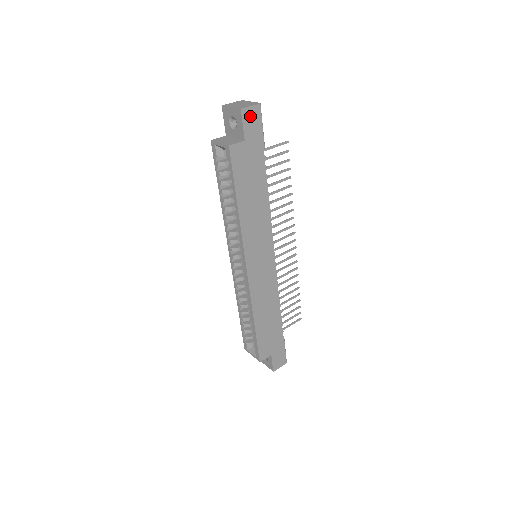
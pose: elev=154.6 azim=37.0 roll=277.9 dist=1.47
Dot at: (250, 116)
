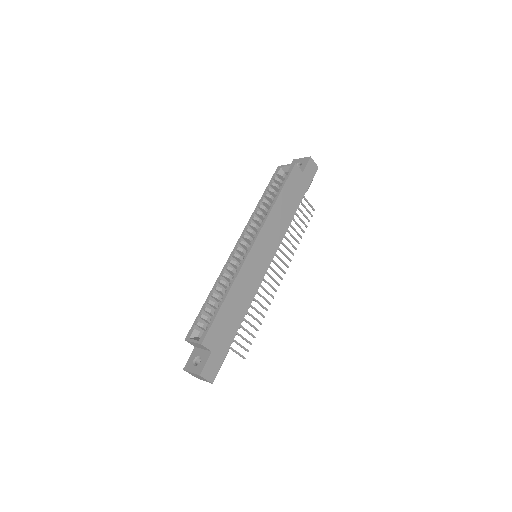
Dot at: (312, 166)
